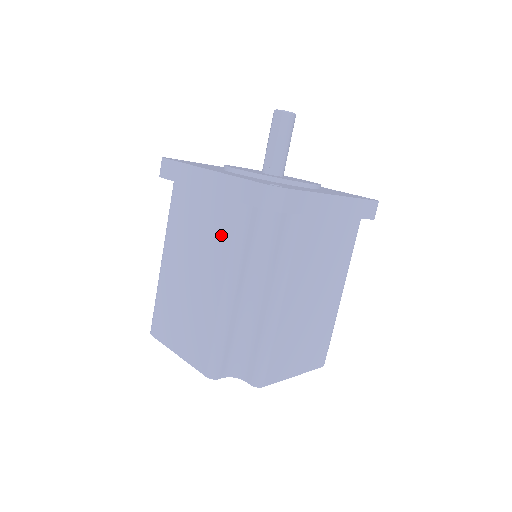
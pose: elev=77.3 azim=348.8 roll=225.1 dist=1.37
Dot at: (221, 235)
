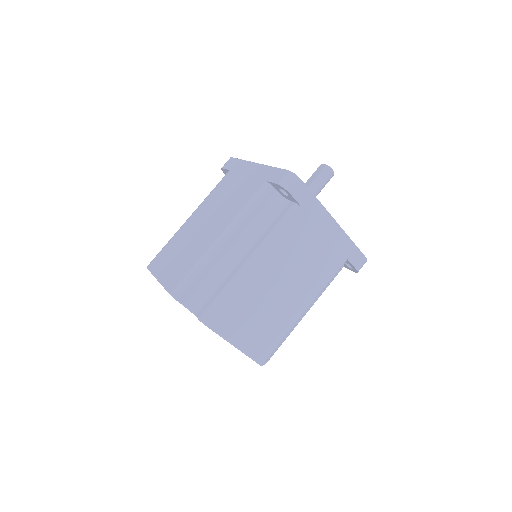
Dot at: (241, 200)
